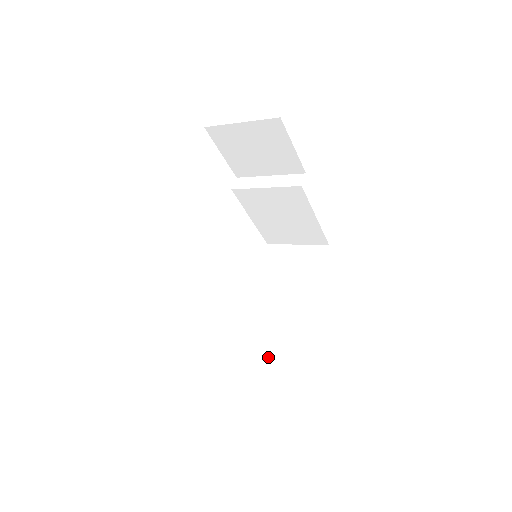
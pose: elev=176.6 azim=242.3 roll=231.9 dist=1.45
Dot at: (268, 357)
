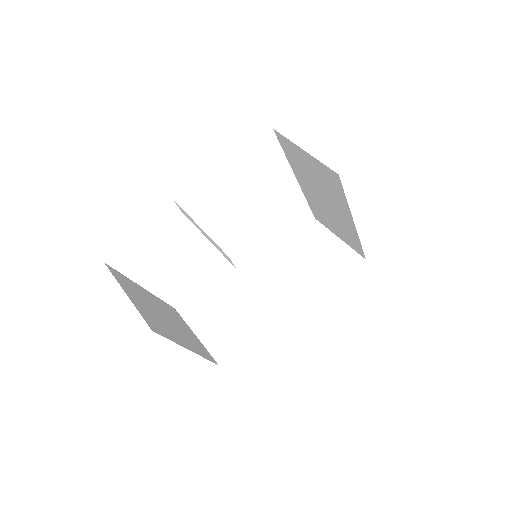
Dot at: (336, 231)
